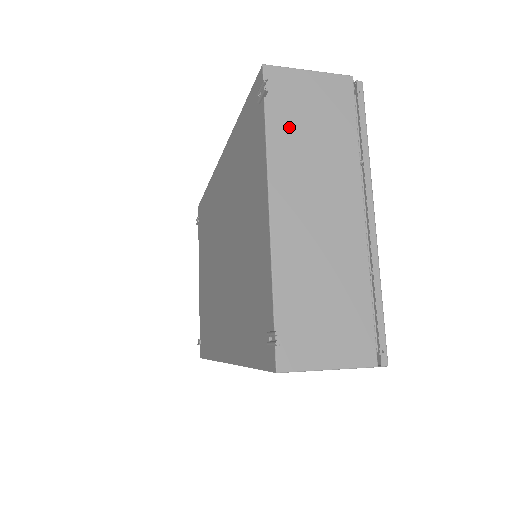
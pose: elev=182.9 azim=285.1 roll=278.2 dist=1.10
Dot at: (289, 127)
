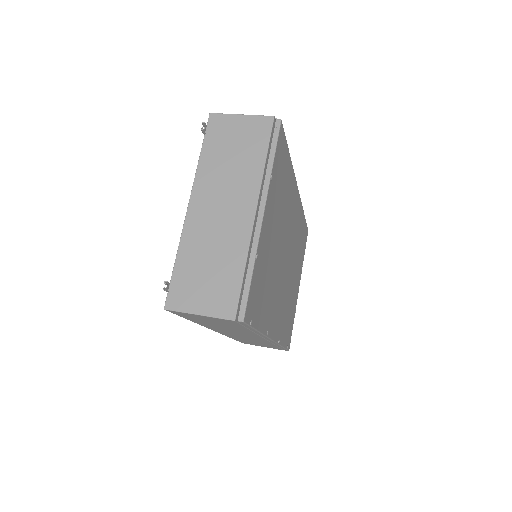
Dot at: (216, 153)
